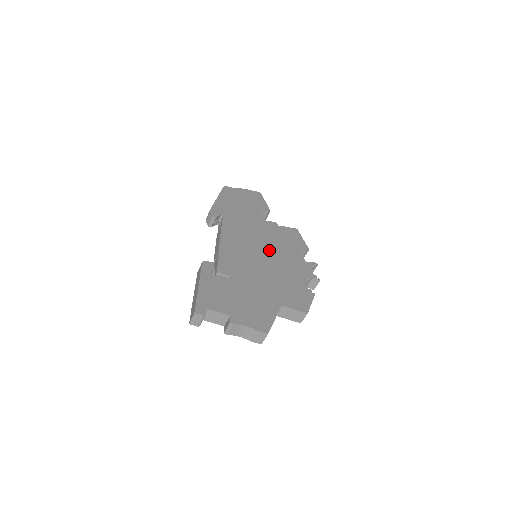
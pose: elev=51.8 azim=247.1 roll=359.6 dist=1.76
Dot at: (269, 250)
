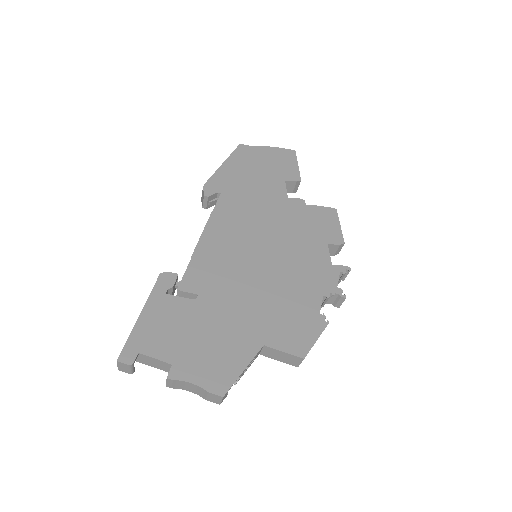
Dot at: (275, 248)
